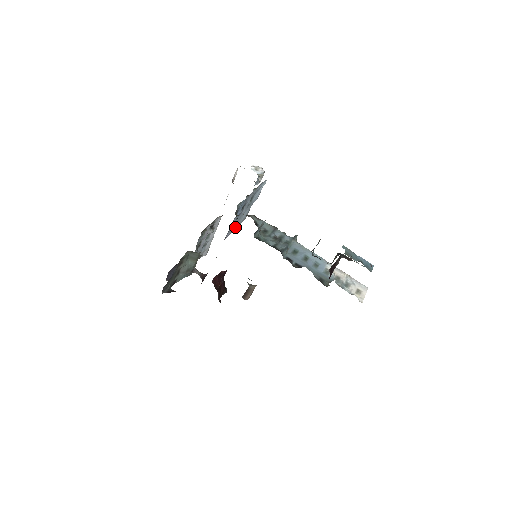
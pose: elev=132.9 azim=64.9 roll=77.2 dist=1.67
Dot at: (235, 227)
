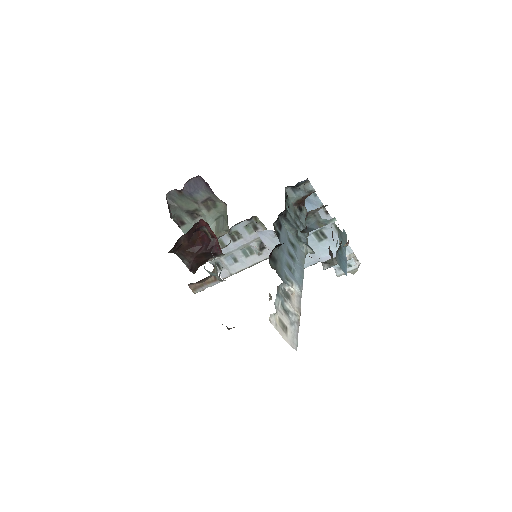
Dot at: occluded
